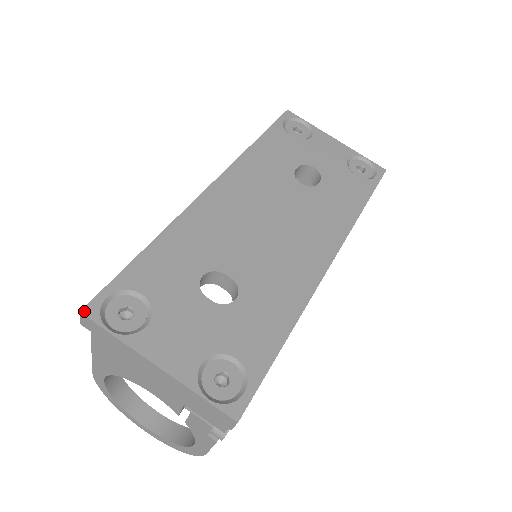
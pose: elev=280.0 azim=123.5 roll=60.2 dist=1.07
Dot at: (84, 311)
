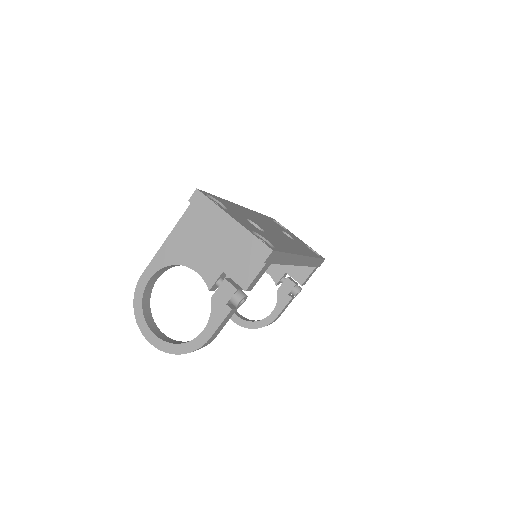
Dot at: (198, 189)
